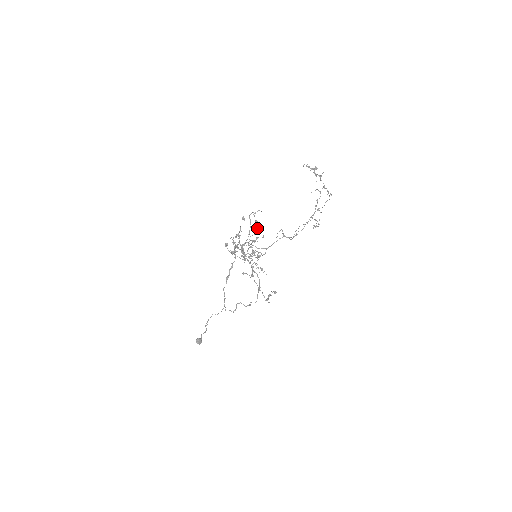
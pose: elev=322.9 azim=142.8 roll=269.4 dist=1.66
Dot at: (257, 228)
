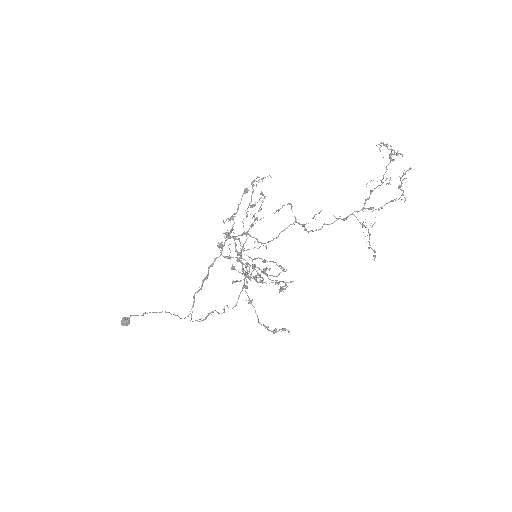
Dot at: (261, 205)
